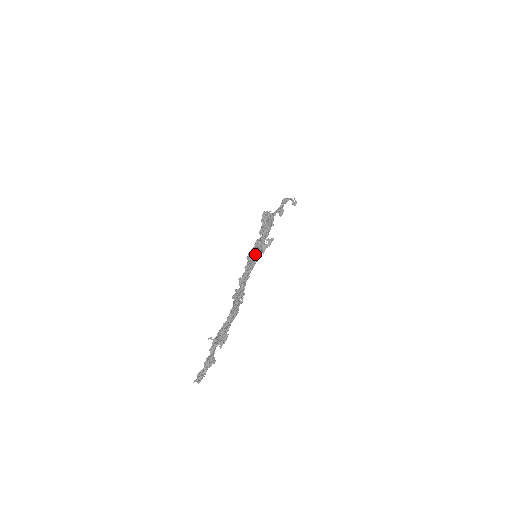
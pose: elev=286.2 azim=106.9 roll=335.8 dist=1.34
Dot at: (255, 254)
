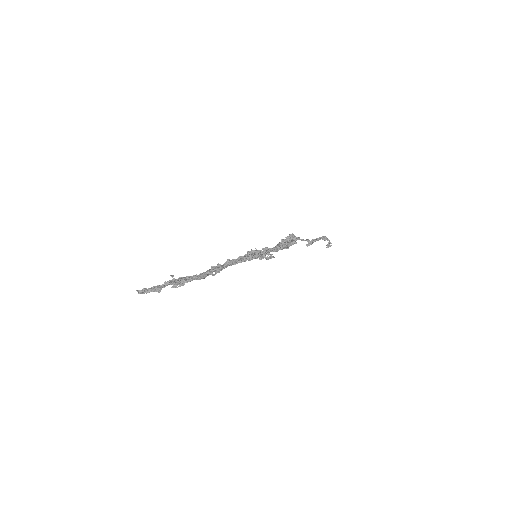
Dot at: (254, 255)
